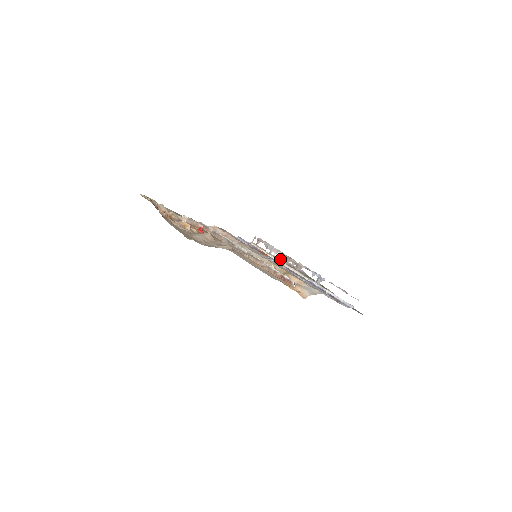
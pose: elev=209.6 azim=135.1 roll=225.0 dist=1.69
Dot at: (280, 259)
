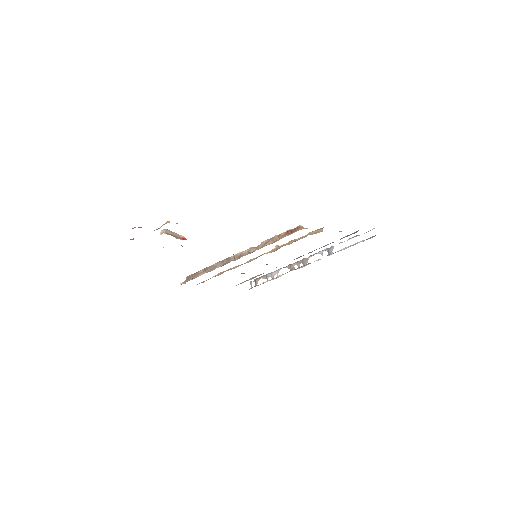
Dot at: occluded
